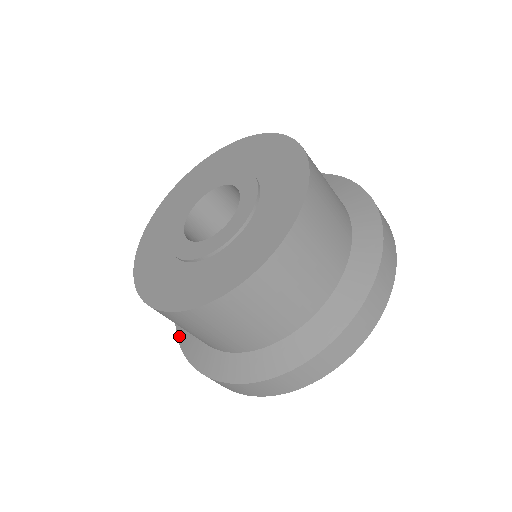
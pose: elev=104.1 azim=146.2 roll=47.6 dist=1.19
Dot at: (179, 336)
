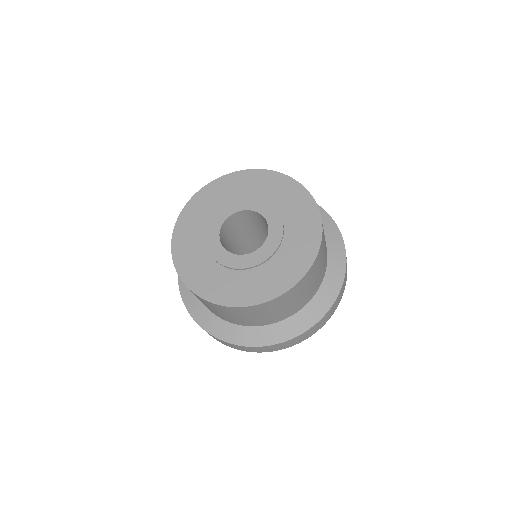
Dot at: occluded
